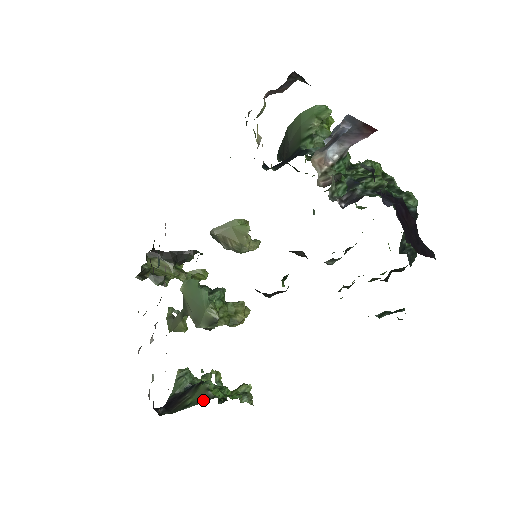
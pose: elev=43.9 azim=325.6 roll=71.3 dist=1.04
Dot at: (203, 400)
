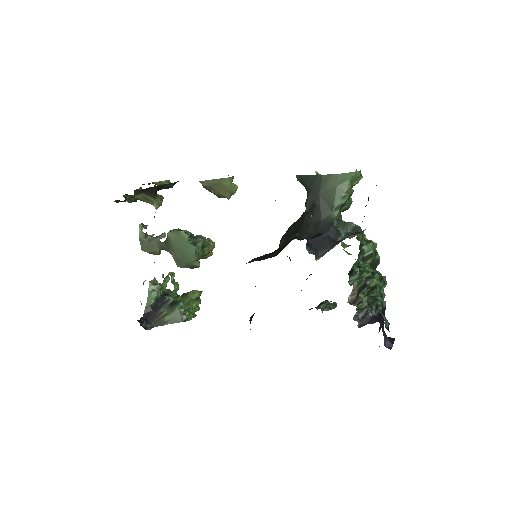
Dot at: (179, 321)
